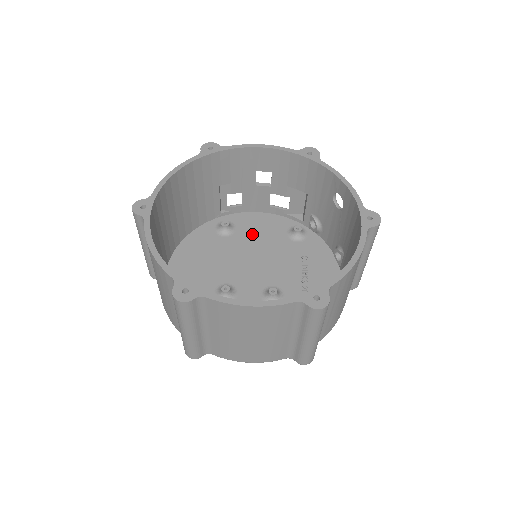
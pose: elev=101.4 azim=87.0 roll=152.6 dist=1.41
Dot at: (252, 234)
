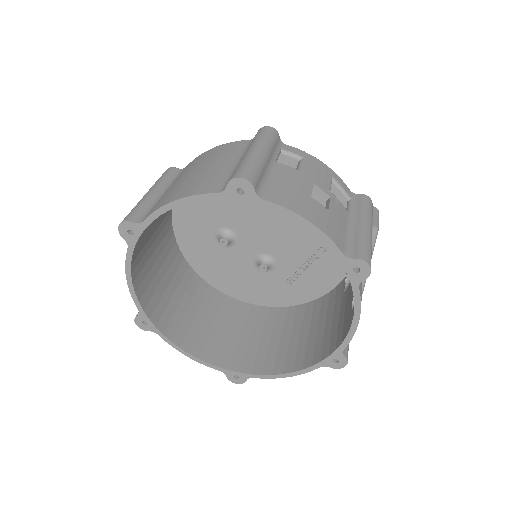
Dot at: occluded
